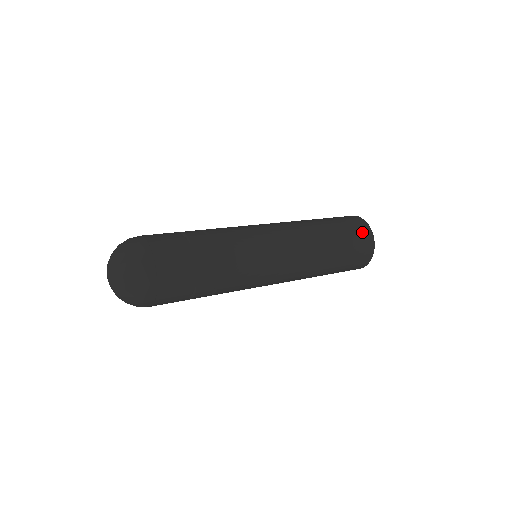
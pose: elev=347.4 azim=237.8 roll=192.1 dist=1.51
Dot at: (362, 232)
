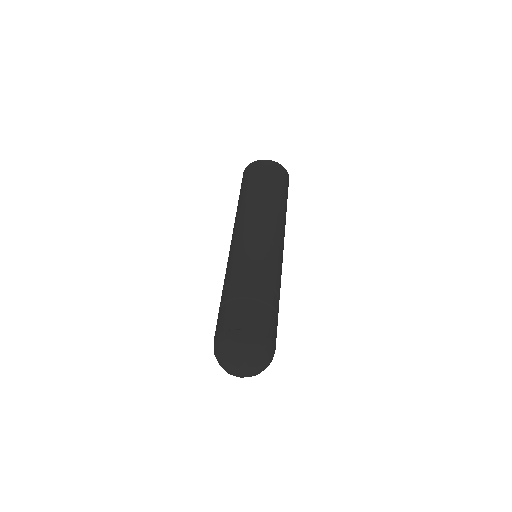
Dot at: (276, 170)
